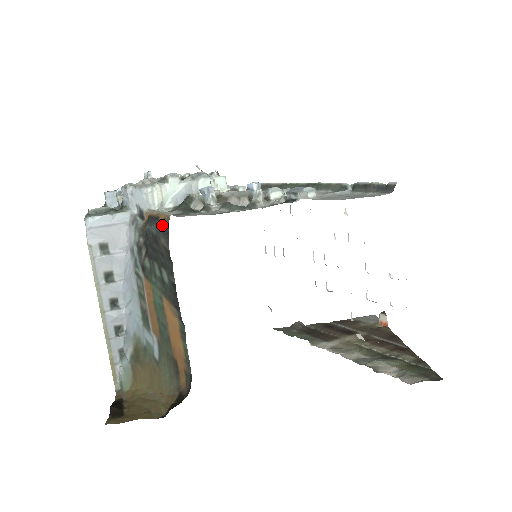
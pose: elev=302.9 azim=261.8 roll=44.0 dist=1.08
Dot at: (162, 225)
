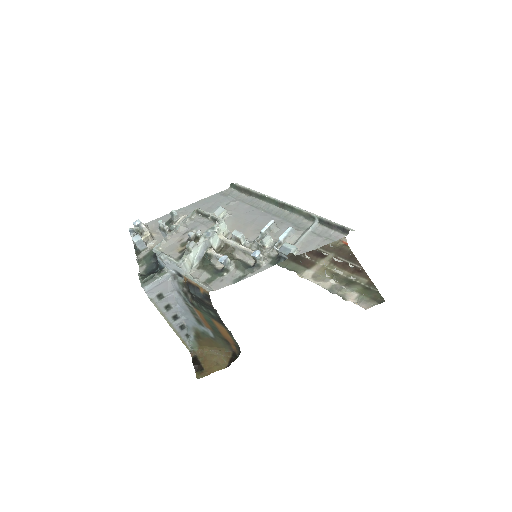
Dot at: (204, 295)
